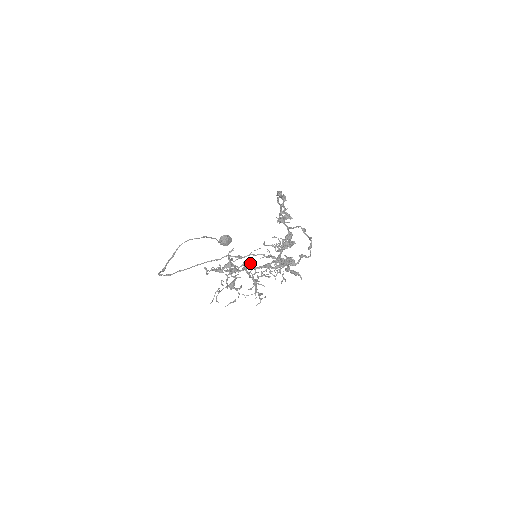
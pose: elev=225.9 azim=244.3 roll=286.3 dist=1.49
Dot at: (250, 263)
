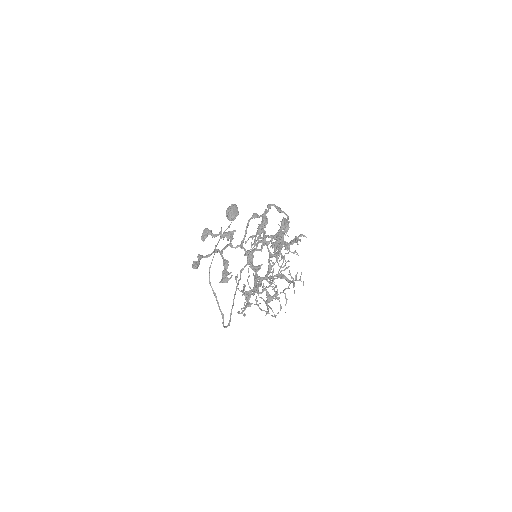
Dot at: (258, 278)
